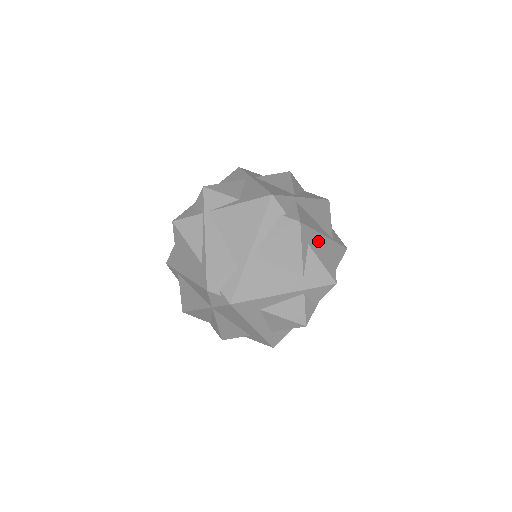
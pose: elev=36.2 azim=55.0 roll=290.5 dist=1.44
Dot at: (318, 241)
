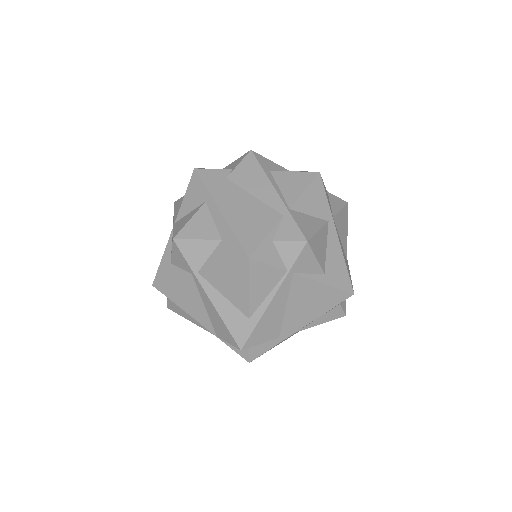
Dot at: occluded
